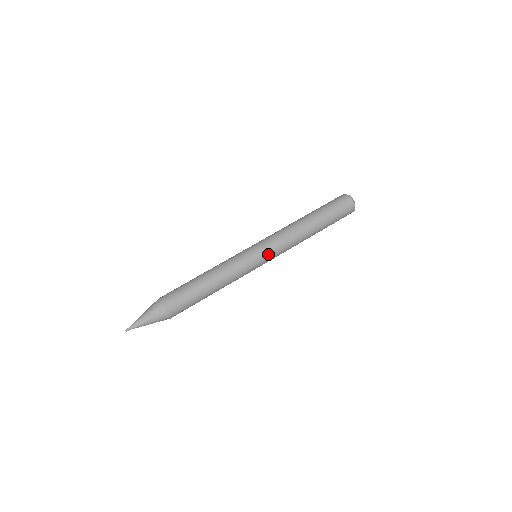
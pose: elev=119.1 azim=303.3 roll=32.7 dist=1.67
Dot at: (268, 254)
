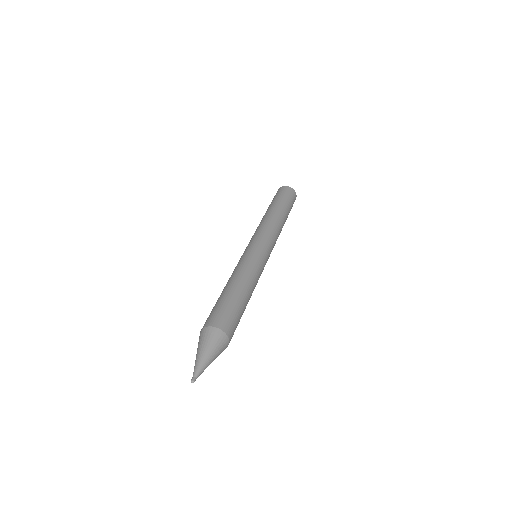
Dot at: occluded
